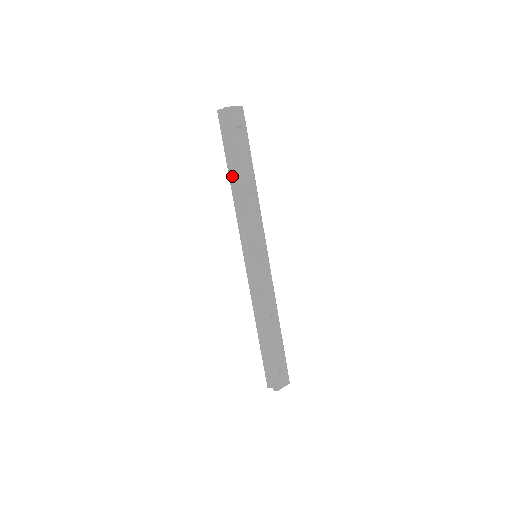
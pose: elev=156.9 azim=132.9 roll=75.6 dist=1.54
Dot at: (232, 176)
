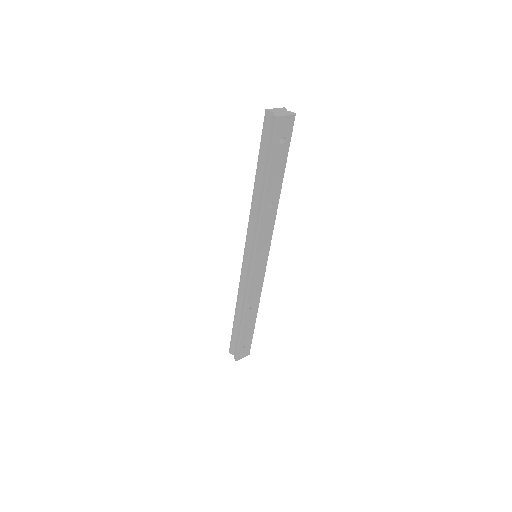
Dot at: (258, 182)
